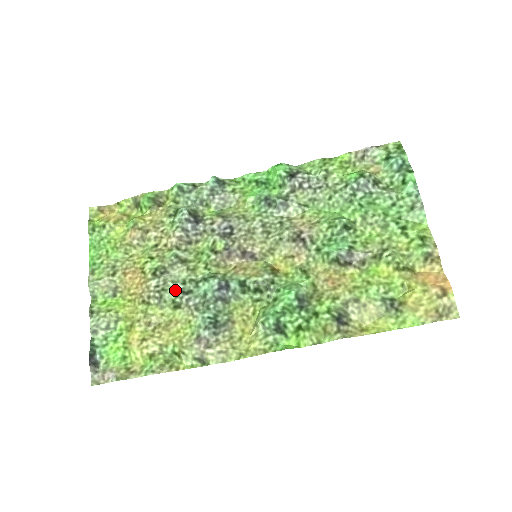
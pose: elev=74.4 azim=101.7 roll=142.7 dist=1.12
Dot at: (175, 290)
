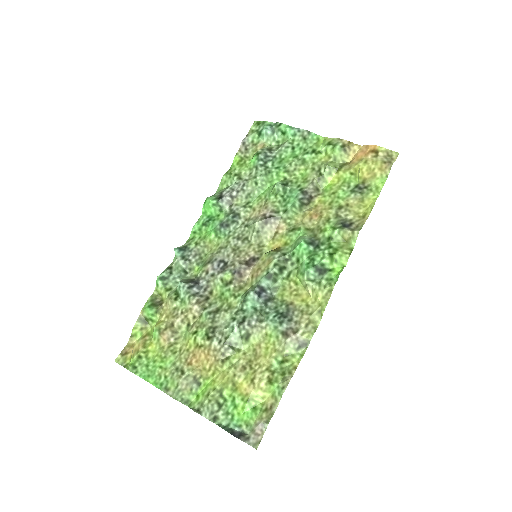
Dot at: (234, 328)
